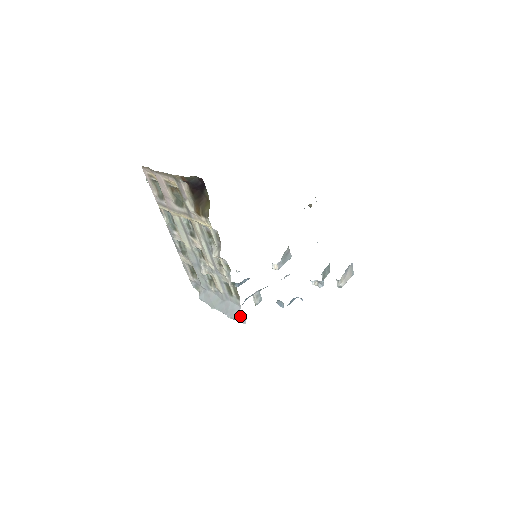
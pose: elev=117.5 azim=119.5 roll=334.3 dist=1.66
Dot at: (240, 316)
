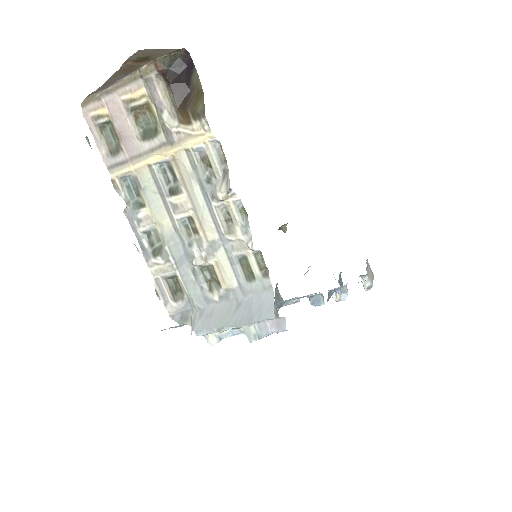
Dot at: (272, 321)
